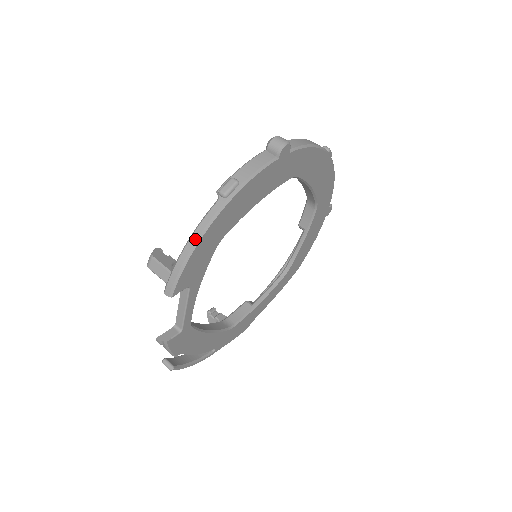
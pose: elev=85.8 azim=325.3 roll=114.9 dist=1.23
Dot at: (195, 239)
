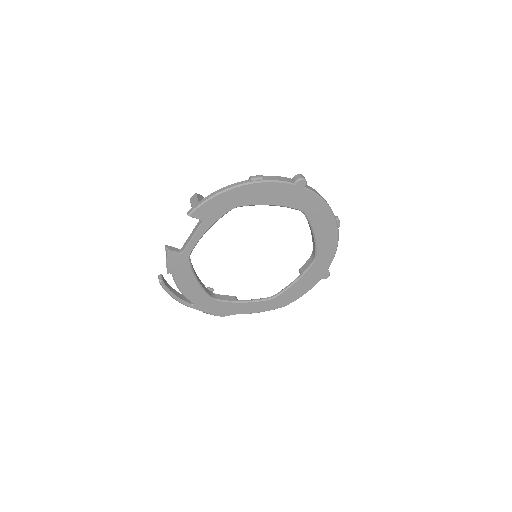
Dot at: (221, 190)
